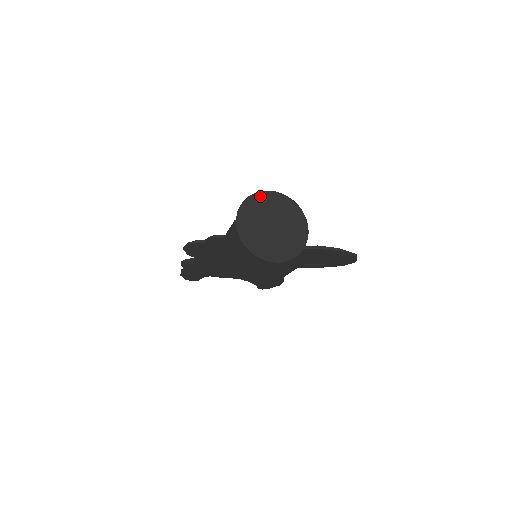
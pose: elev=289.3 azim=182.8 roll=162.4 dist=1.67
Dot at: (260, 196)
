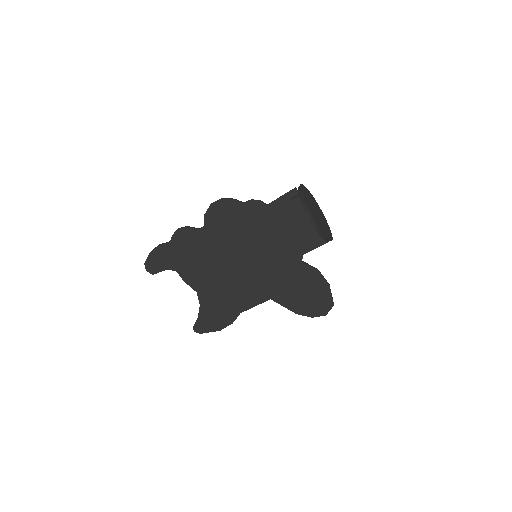
Dot at: (311, 195)
